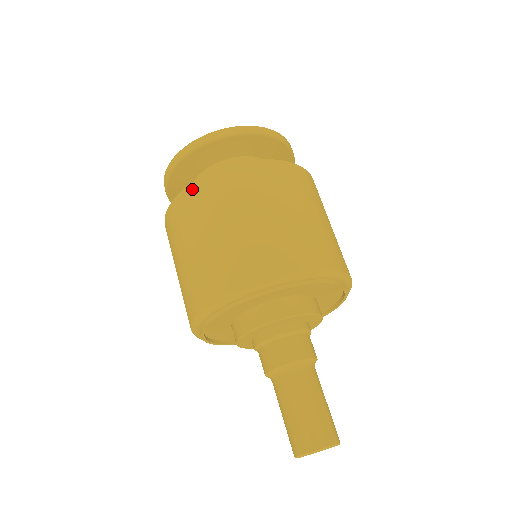
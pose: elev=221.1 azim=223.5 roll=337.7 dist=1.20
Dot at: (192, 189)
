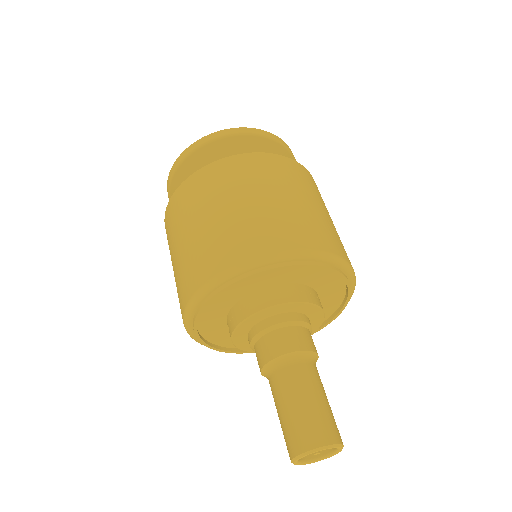
Dot at: (246, 157)
